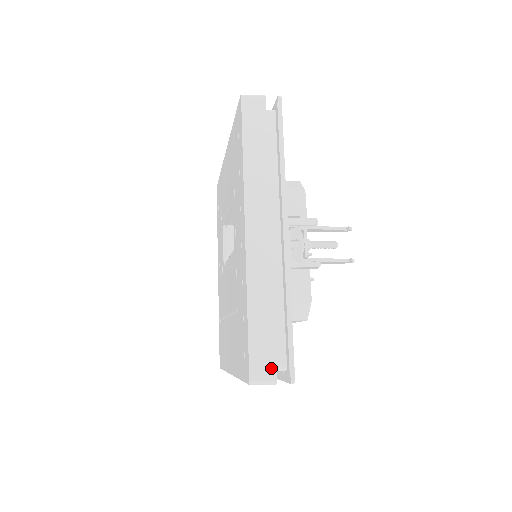
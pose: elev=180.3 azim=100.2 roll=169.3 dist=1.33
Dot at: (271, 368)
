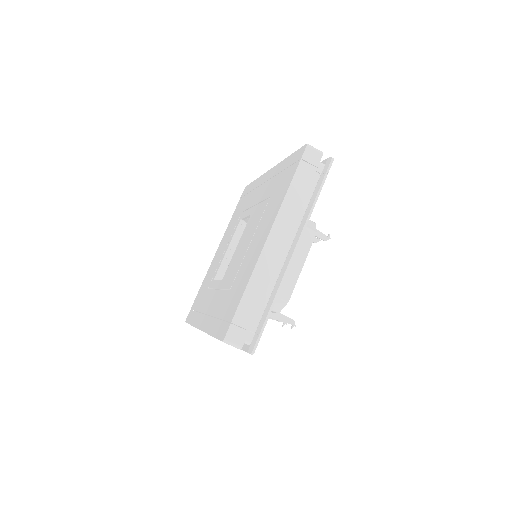
Dot at: occluded
